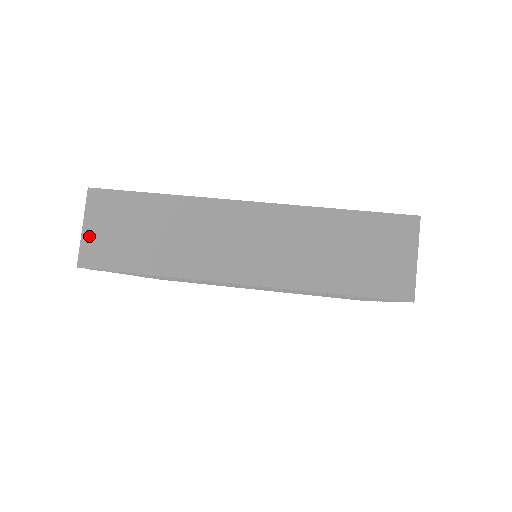
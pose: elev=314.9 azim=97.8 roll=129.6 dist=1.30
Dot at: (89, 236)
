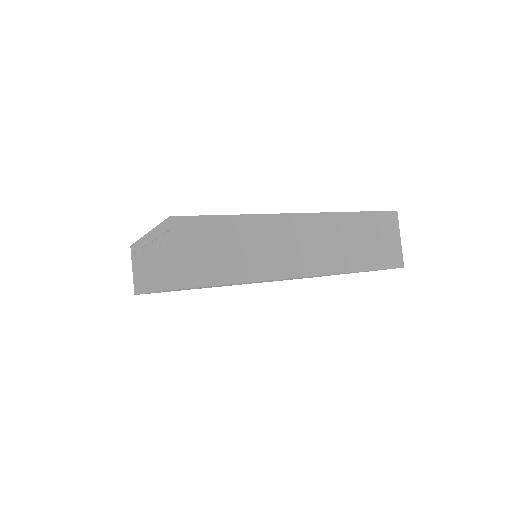
Dot at: (181, 260)
